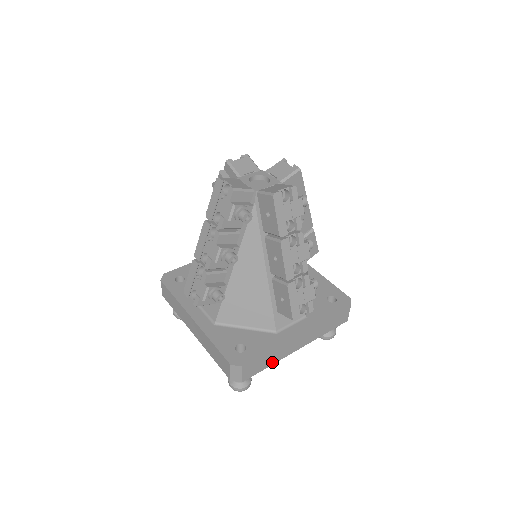
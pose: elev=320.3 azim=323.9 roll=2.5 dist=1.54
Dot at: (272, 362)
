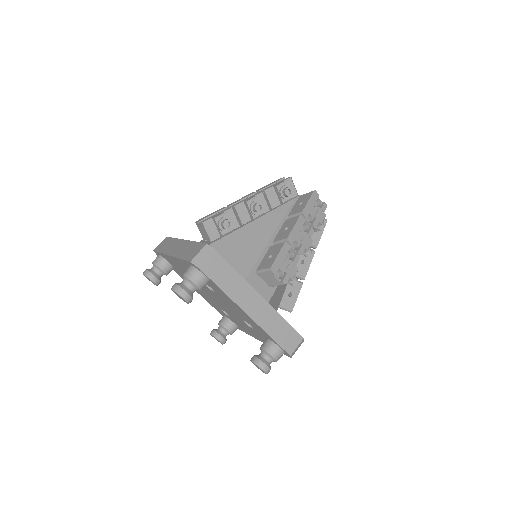
Dot at: (227, 290)
